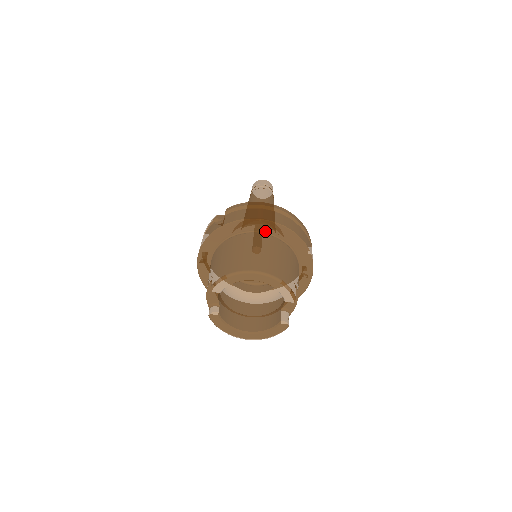
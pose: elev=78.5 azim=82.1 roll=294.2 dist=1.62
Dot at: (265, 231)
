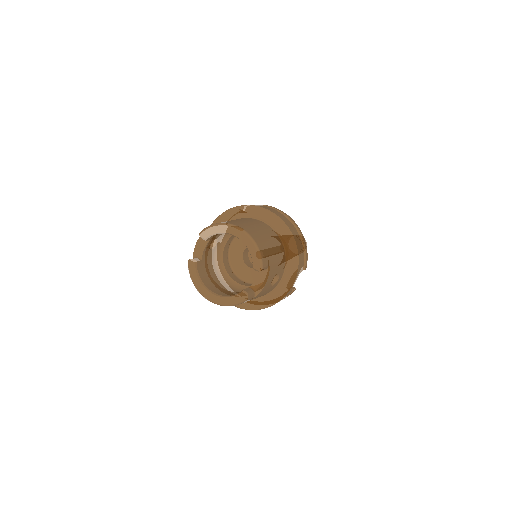
Dot at: (268, 222)
